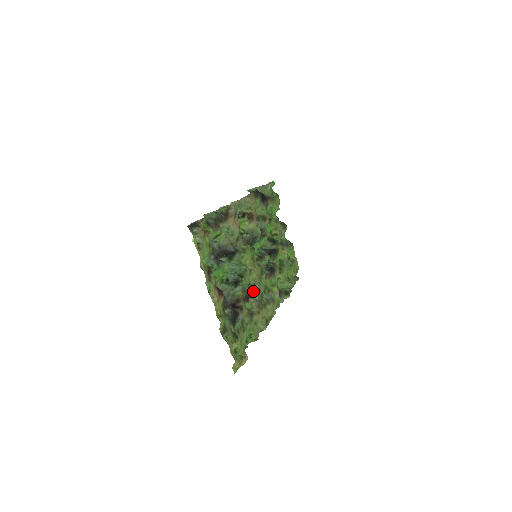
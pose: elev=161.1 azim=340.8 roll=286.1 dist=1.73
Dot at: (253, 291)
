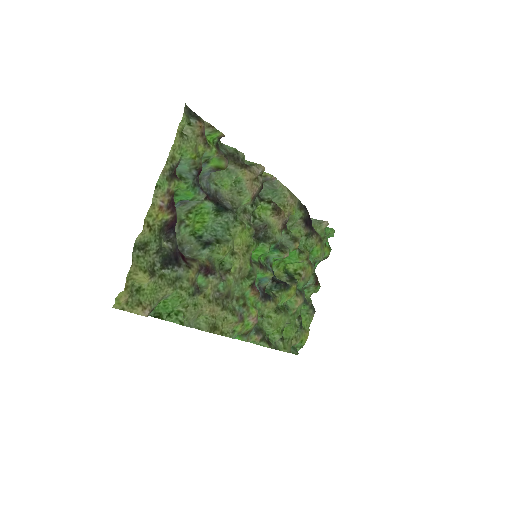
Dot at: (222, 277)
